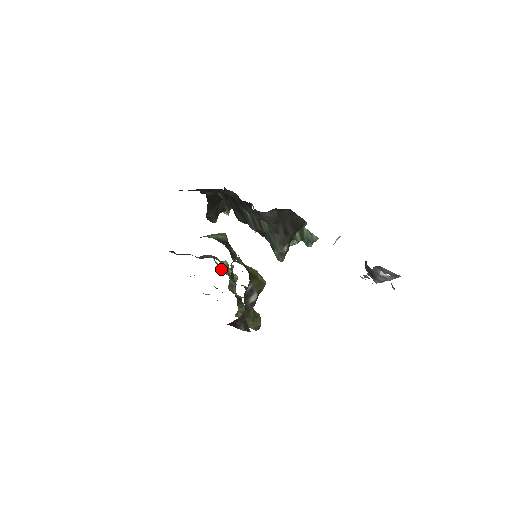
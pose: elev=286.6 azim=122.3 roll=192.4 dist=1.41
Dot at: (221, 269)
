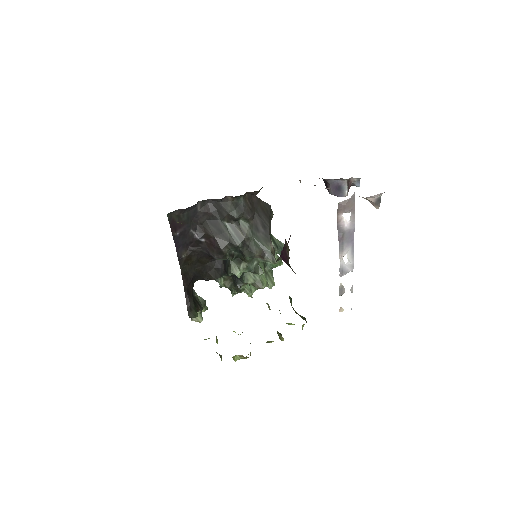
Dot at: occluded
